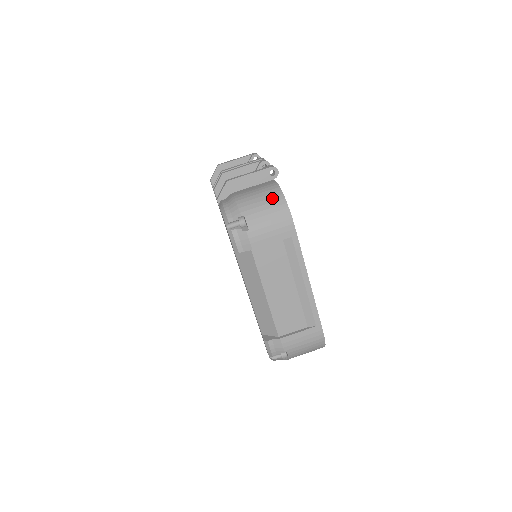
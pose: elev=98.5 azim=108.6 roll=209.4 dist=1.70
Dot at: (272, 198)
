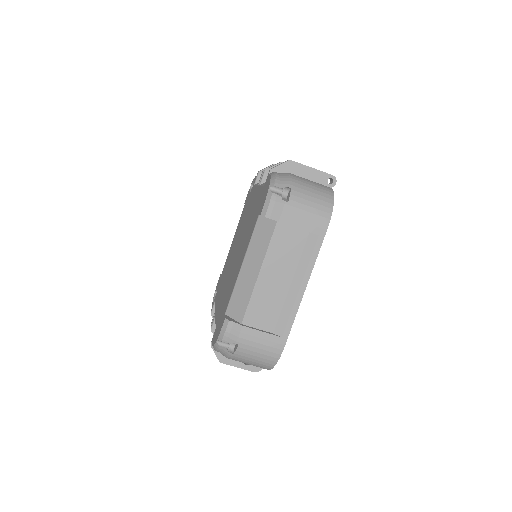
Dot at: (323, 193)
